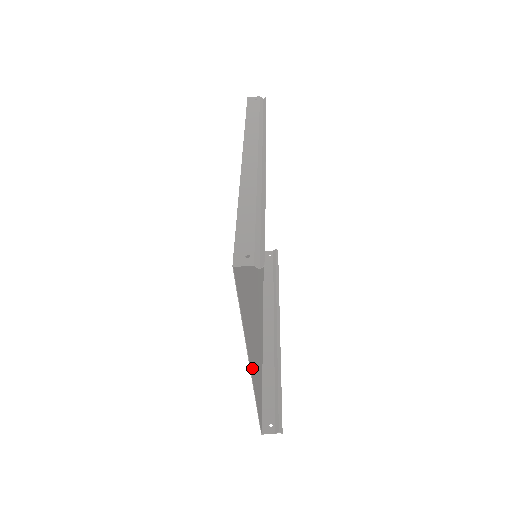
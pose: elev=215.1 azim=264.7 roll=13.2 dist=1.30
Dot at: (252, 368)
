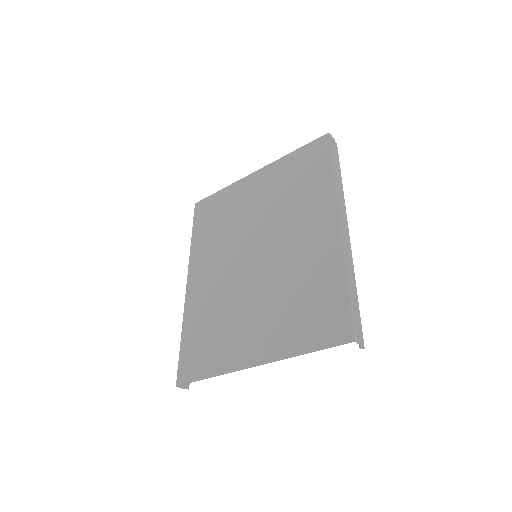
Dot at: (243, 360)
